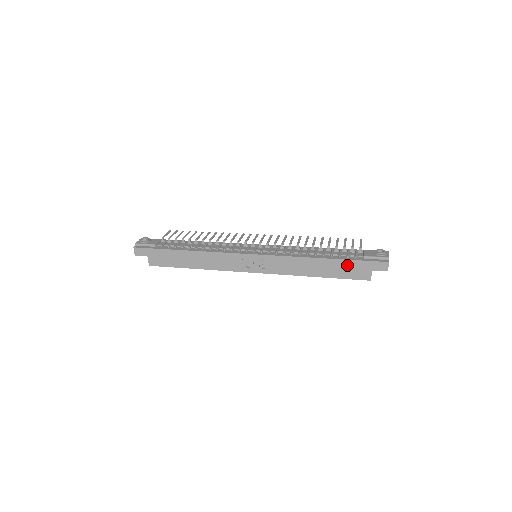
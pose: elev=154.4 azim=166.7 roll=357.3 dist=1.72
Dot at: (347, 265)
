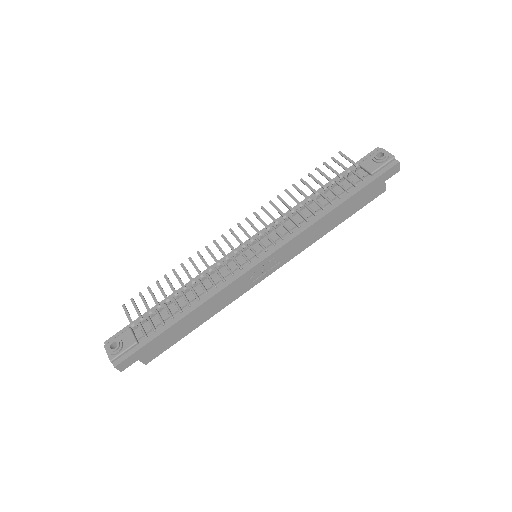
Dot at: (361, 195)
